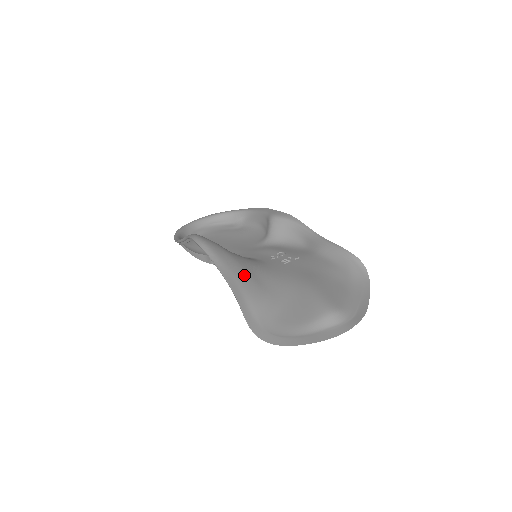
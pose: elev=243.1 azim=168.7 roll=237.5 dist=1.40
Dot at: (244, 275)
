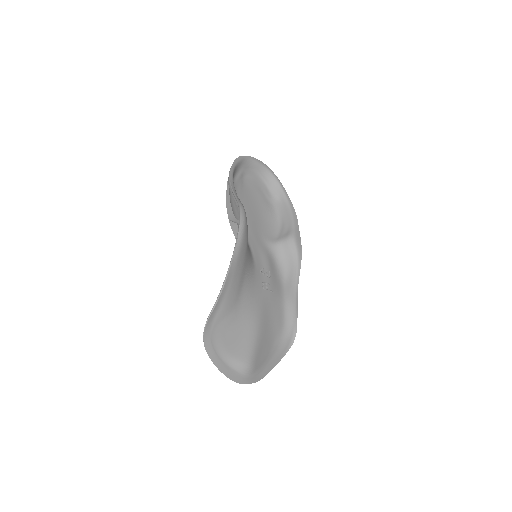
Dot at: (238, 281)
